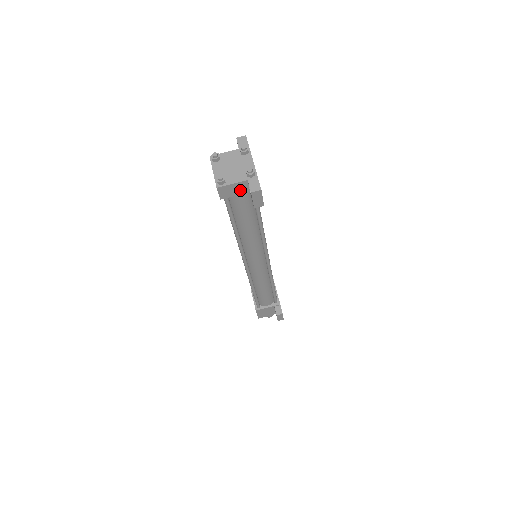
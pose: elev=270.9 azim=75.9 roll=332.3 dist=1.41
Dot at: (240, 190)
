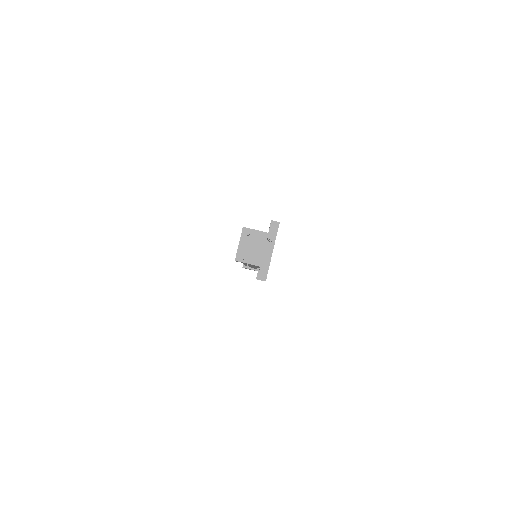
Dot at: (253, 265)
